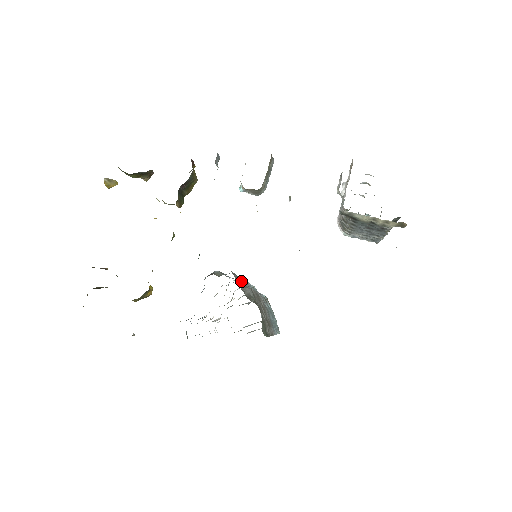
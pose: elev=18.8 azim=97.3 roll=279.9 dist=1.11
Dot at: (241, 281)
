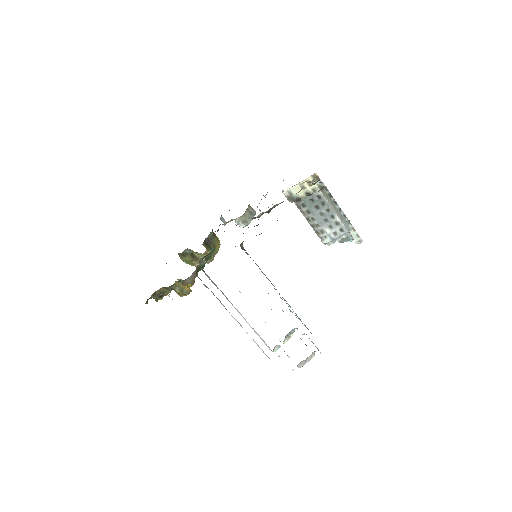
Dot at: occluded
